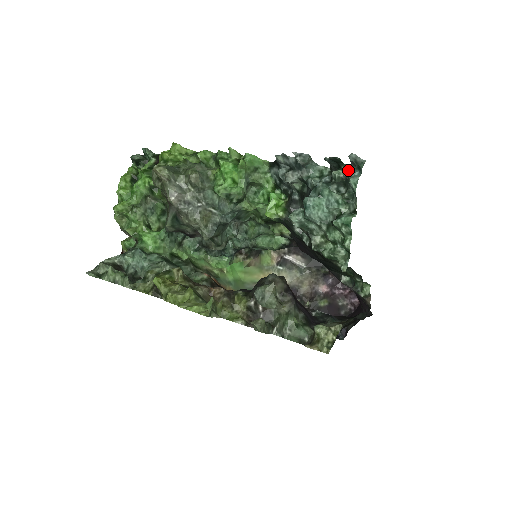
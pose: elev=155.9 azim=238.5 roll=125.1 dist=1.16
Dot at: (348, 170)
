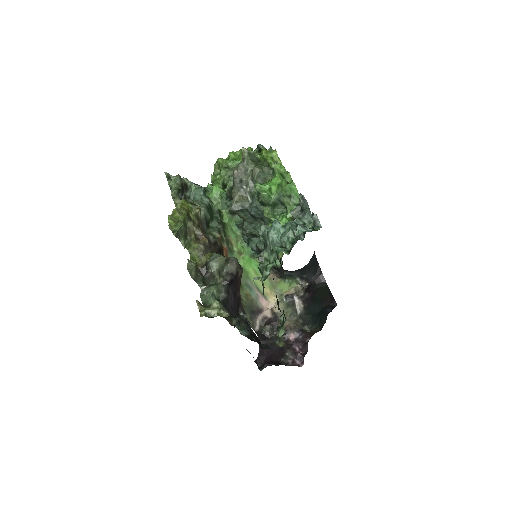
Dot at: (316, 230)
